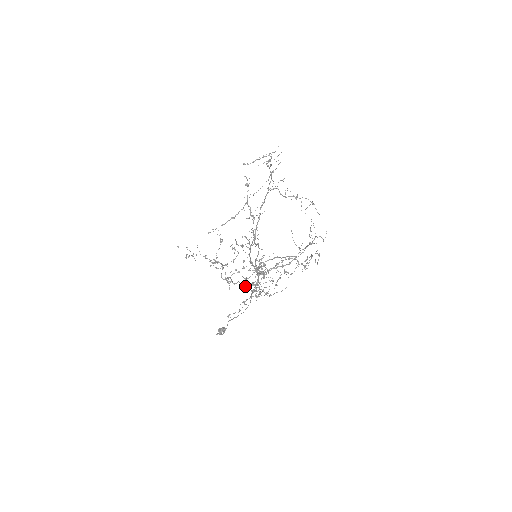
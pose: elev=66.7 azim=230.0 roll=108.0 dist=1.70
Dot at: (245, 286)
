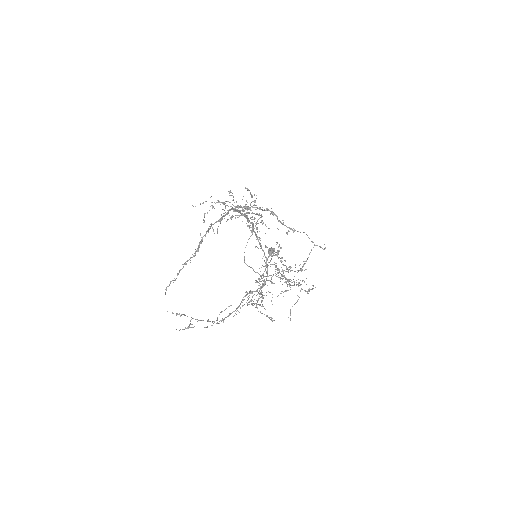
Dot at: occluded
